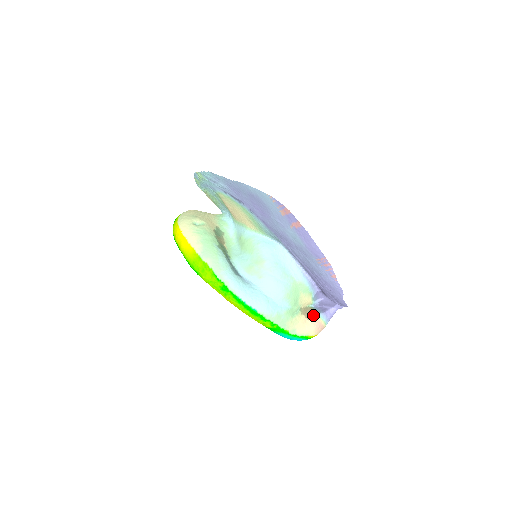
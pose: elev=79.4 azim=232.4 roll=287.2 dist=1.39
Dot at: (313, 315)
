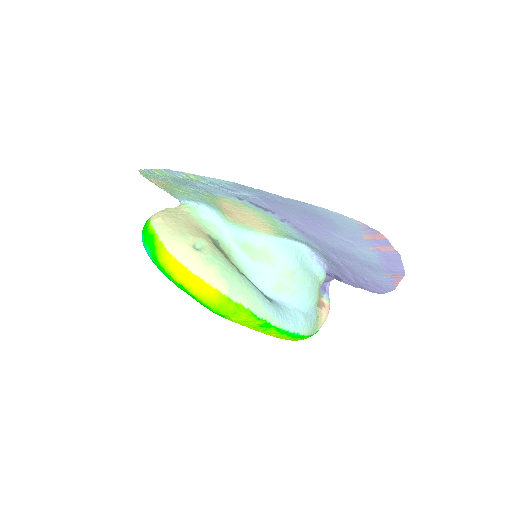
Dot at: (322, 301)
